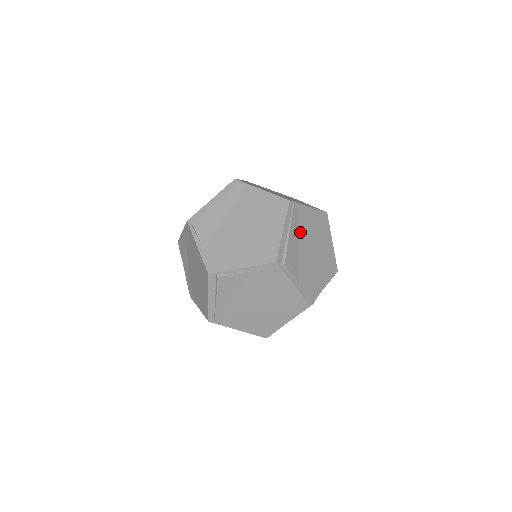
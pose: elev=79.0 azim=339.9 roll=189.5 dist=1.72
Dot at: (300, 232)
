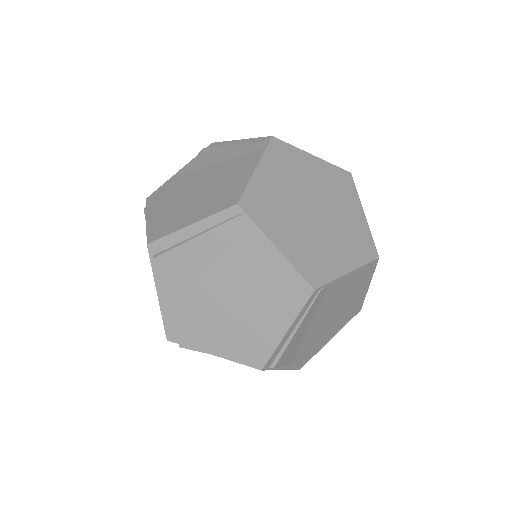
Dot at: occluded
